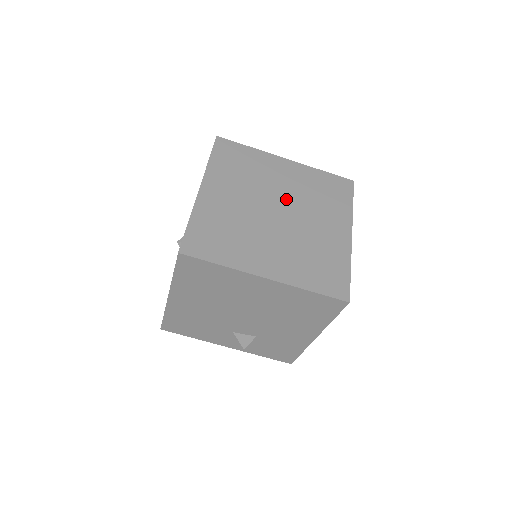
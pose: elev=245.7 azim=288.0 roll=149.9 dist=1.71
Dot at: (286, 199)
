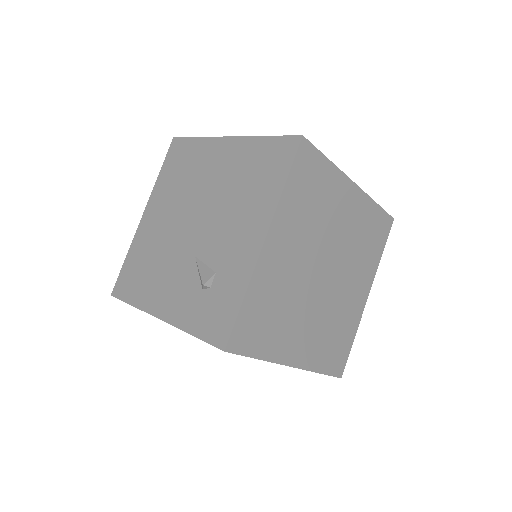
Dot at: (337, 252)
